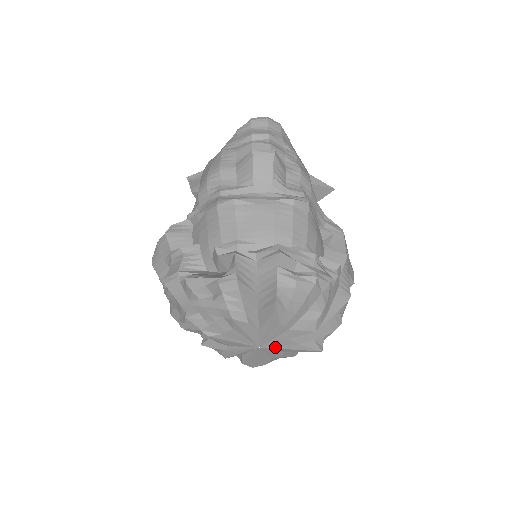
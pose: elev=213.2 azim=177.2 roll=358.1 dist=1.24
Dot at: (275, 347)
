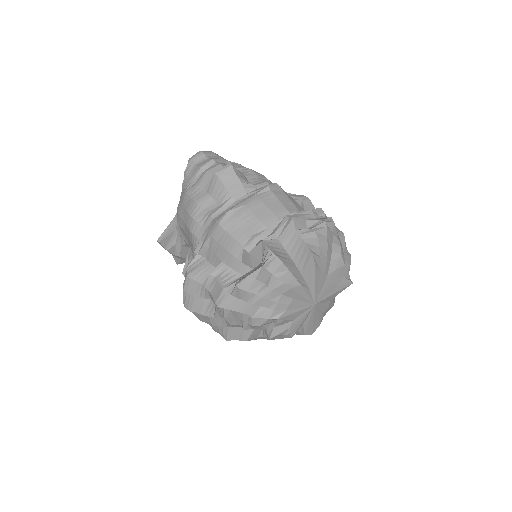
Dot at: (324, 298)
